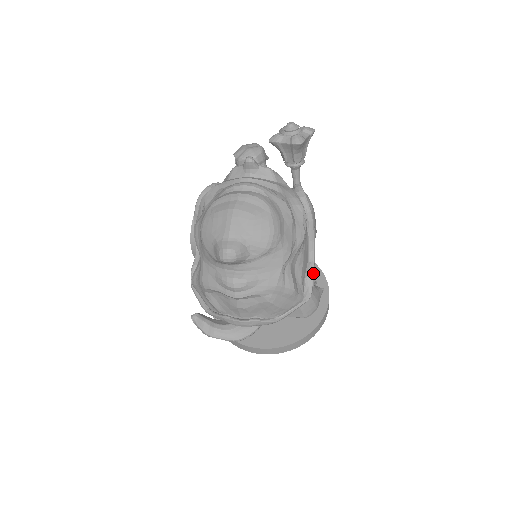
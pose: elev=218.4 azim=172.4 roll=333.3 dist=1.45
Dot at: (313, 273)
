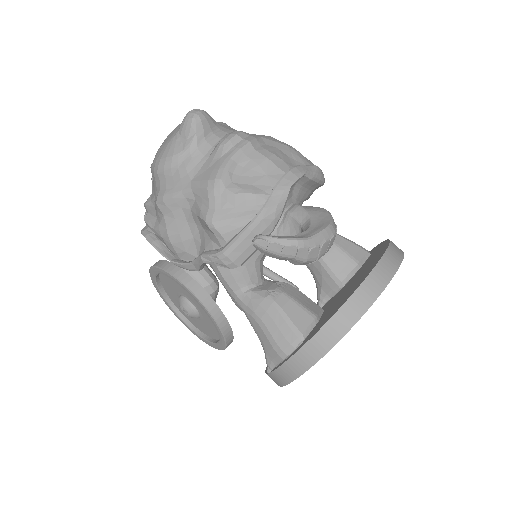
Dot at: occluded
